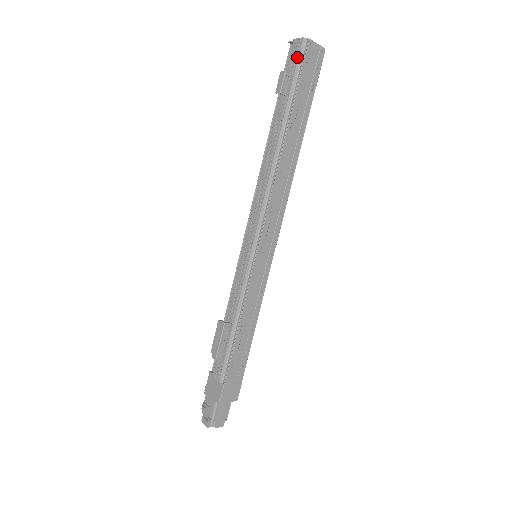
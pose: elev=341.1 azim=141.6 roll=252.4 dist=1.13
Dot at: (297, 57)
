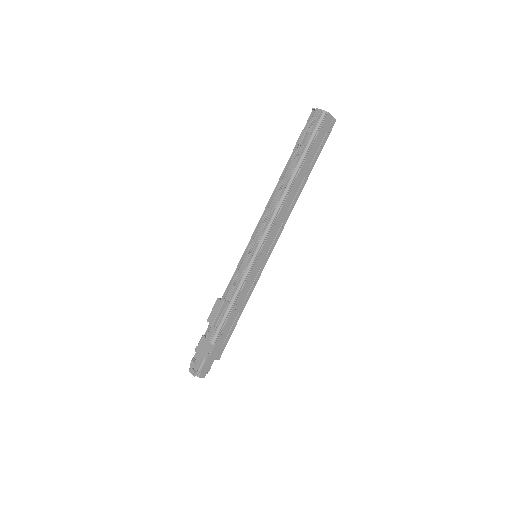
Dot at: (316, 122)
